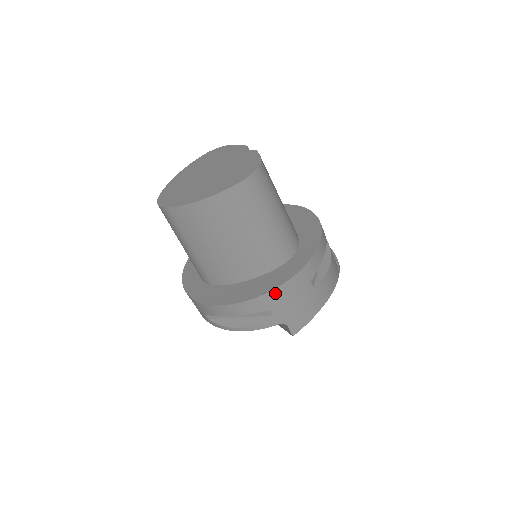
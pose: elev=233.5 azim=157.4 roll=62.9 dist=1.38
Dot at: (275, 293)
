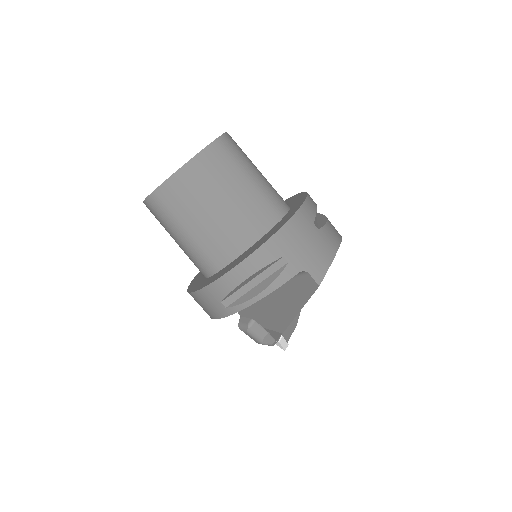
Dot at: (282, 234)
